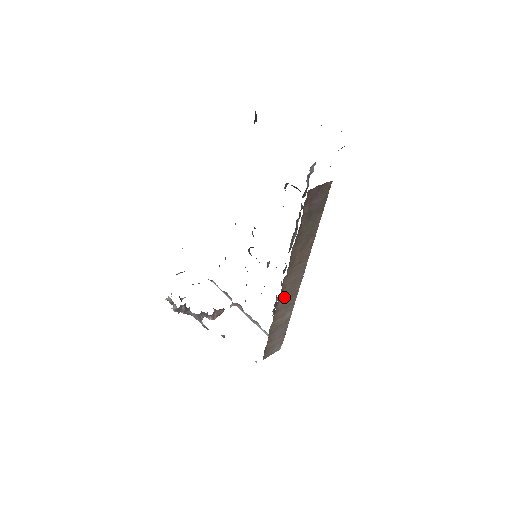
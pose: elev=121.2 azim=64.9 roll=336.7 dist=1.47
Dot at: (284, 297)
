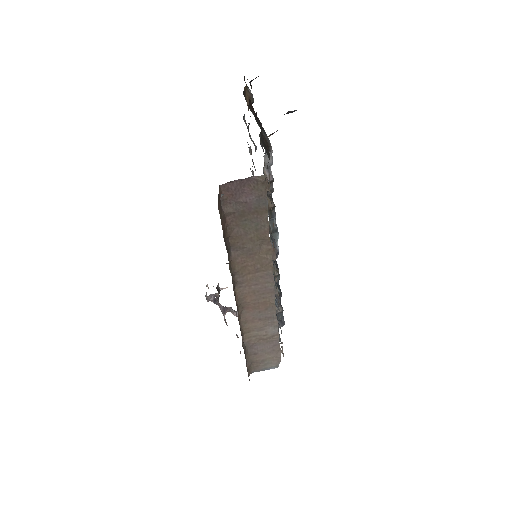
Dot at: (251, 307)
